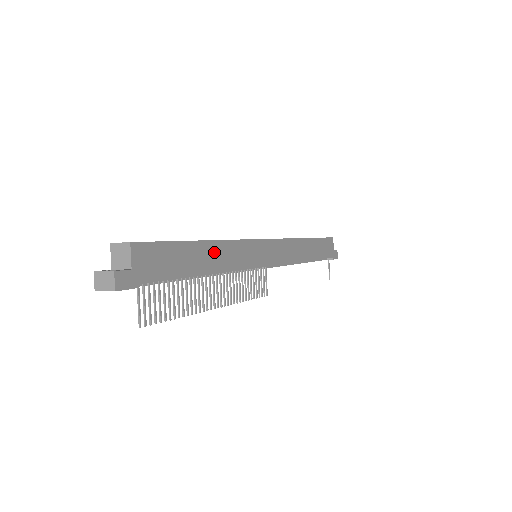
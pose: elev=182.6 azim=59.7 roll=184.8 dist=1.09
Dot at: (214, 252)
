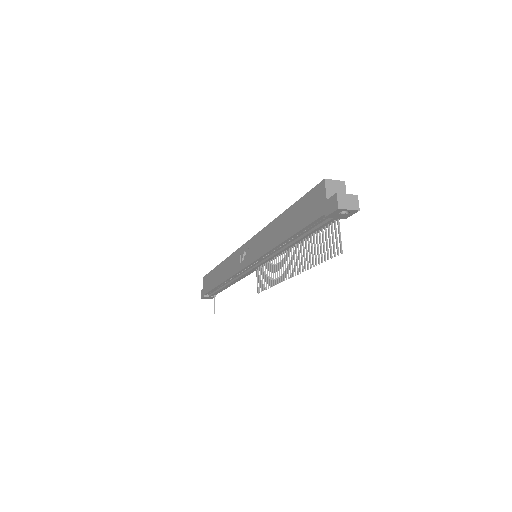
Dot at: occluded
